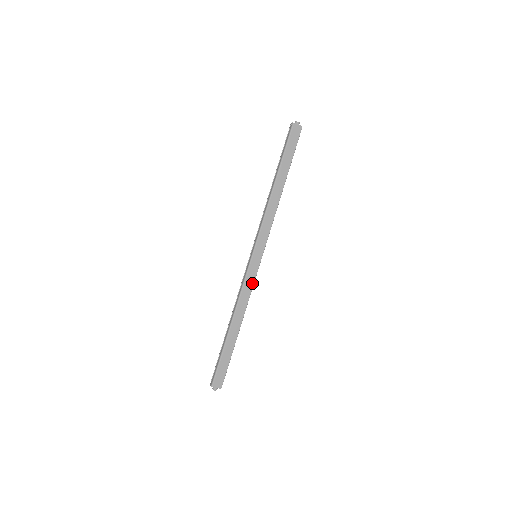
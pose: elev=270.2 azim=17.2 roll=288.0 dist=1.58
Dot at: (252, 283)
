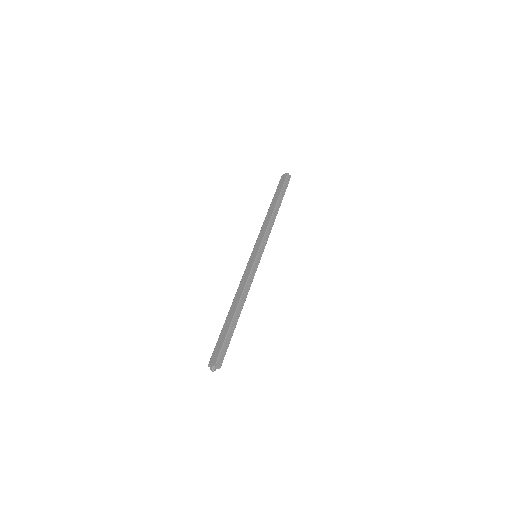
Dot at: (249, 272)
